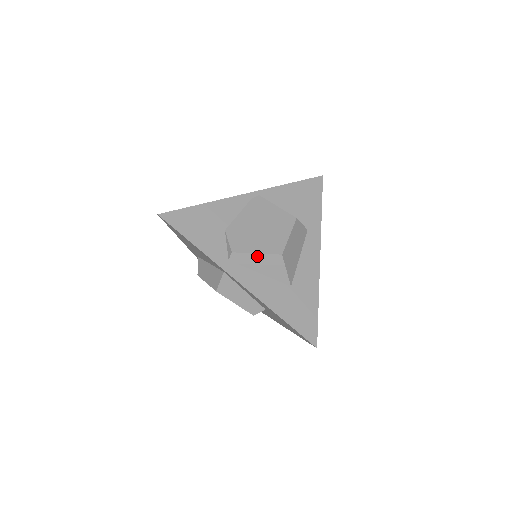
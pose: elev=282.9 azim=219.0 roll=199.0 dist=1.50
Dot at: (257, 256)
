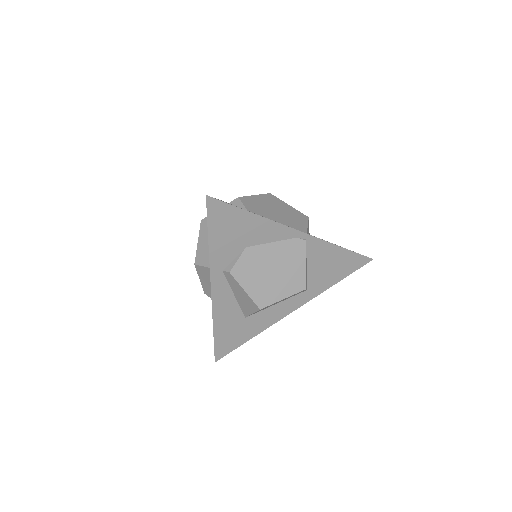
Dot at: (244, 292)
